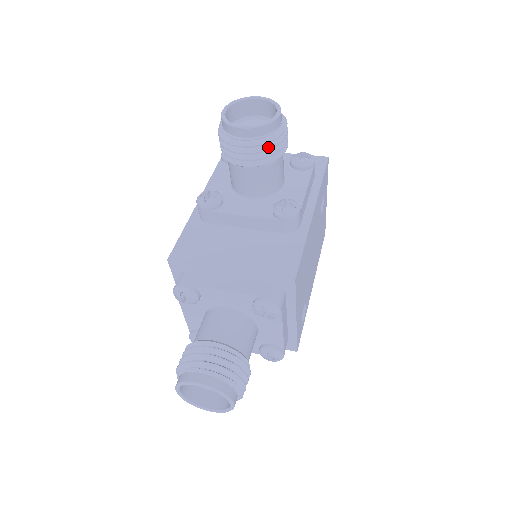
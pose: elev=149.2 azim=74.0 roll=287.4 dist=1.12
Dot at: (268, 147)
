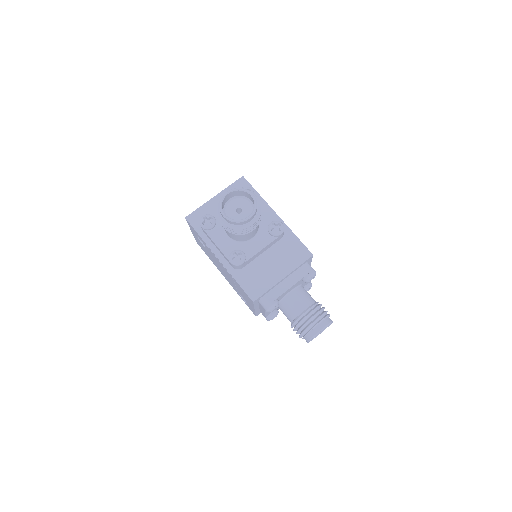
Dot at: (259, 214)
